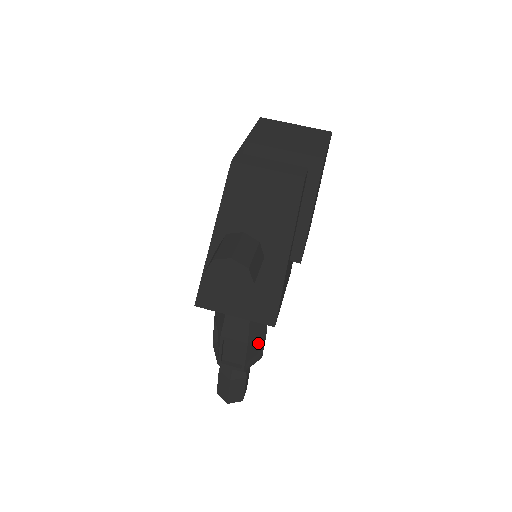
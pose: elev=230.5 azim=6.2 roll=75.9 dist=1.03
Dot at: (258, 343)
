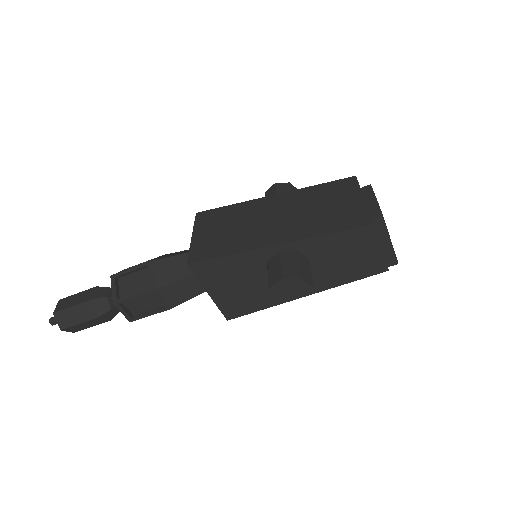
Dot at: occluded
